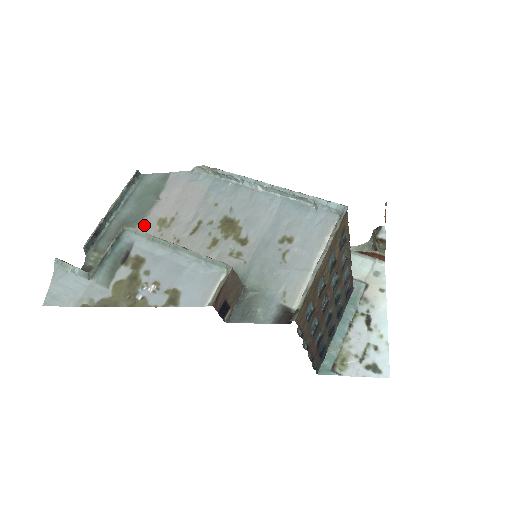
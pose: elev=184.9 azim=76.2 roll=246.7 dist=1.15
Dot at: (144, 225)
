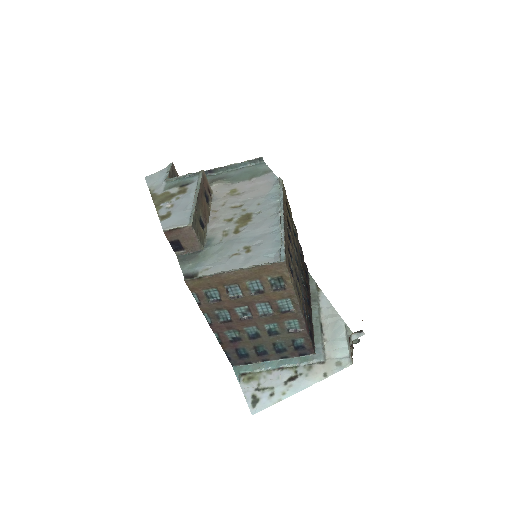
Dot at: (228, 185)
